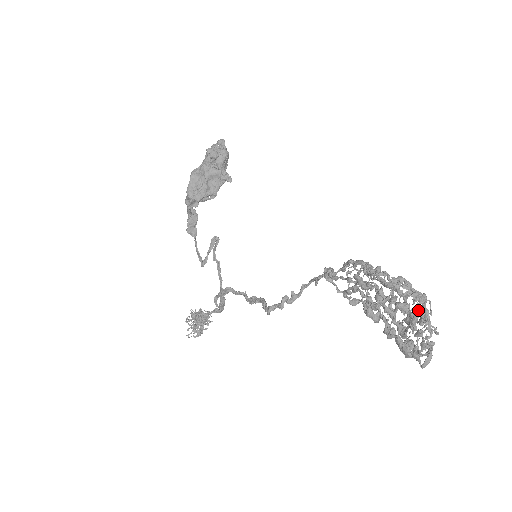
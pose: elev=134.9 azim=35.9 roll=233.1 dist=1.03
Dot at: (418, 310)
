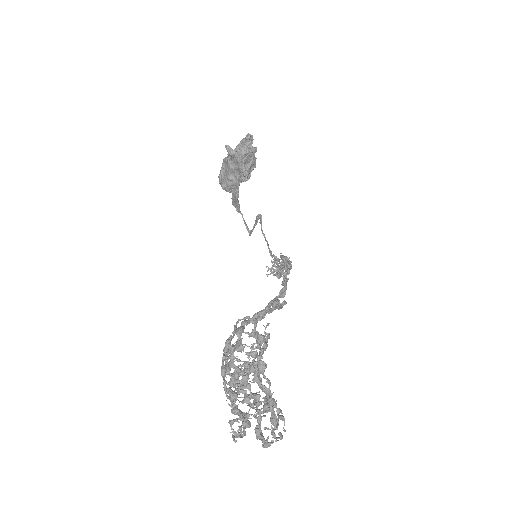
Dot at: (253, 404)
